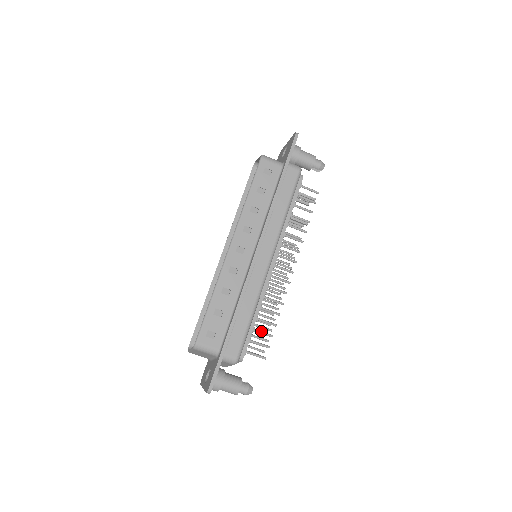
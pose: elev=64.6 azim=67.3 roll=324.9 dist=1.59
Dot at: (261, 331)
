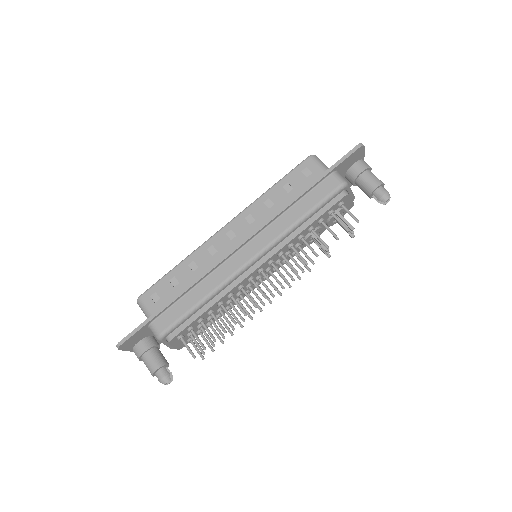
Dot at: (207, 328)
